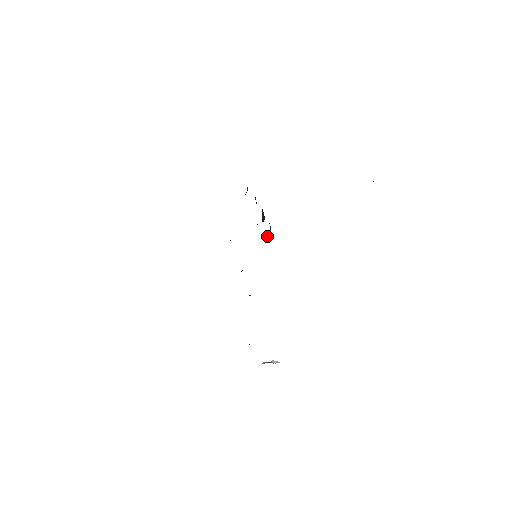
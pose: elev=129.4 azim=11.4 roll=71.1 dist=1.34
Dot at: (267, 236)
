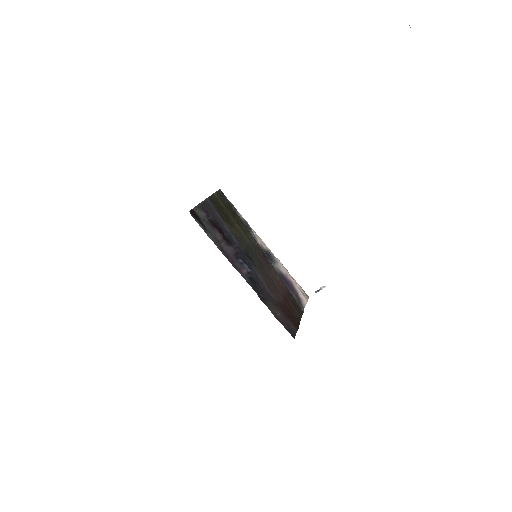
Dot at: (249, 273)
